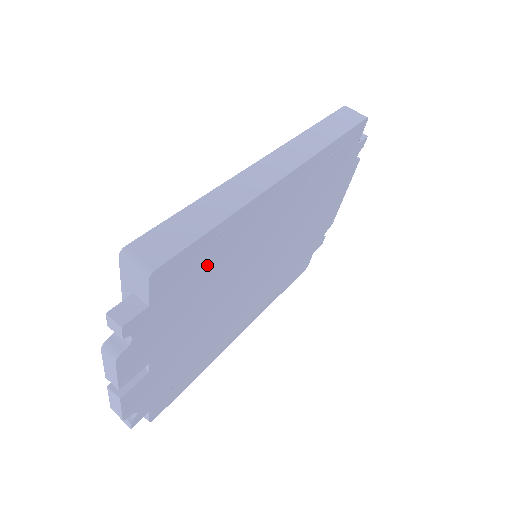
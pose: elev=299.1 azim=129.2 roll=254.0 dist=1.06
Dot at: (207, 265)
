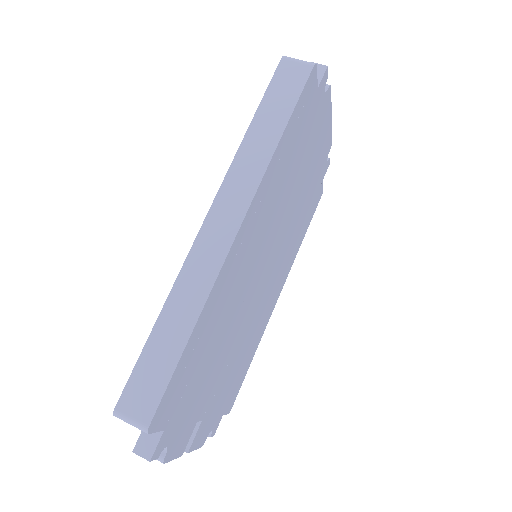
Dot at: (201, 353)
